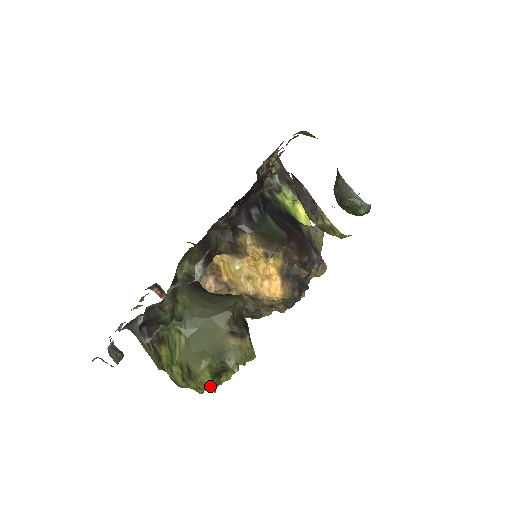
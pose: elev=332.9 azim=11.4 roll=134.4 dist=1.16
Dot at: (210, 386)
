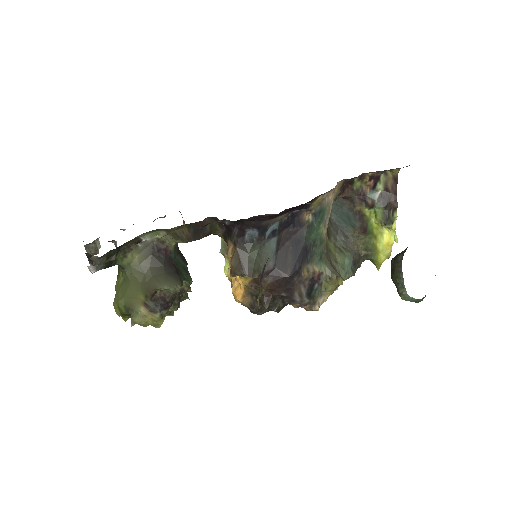
Dot at: (122, 316)
